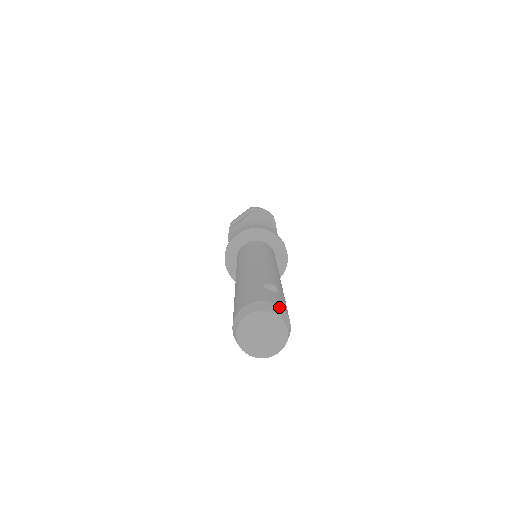
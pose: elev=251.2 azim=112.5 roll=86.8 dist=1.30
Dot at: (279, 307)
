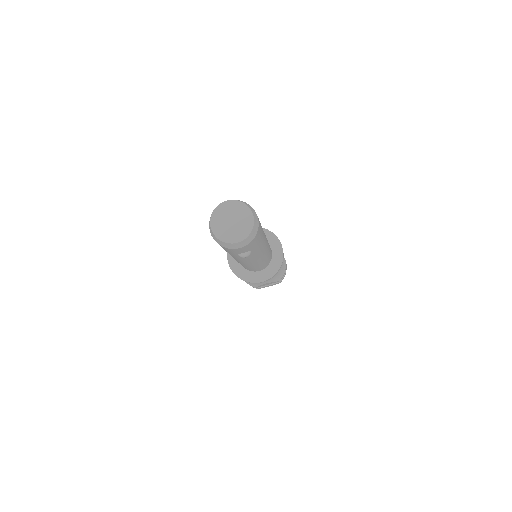
Dot at: occluded
